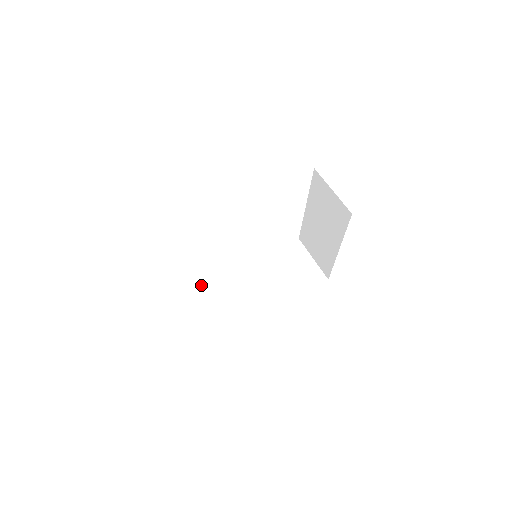
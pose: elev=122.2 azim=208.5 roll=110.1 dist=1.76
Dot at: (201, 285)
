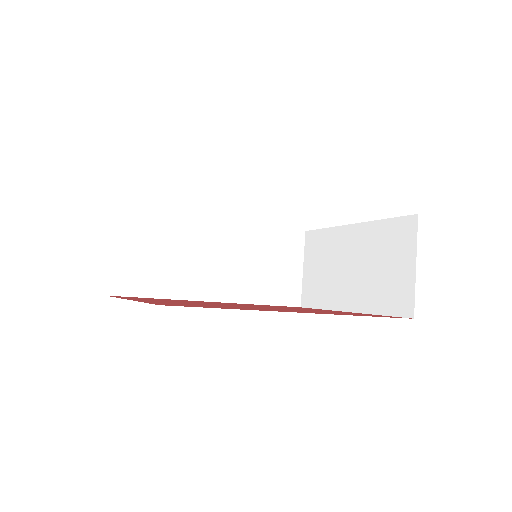
Dot at: (154, 214)
